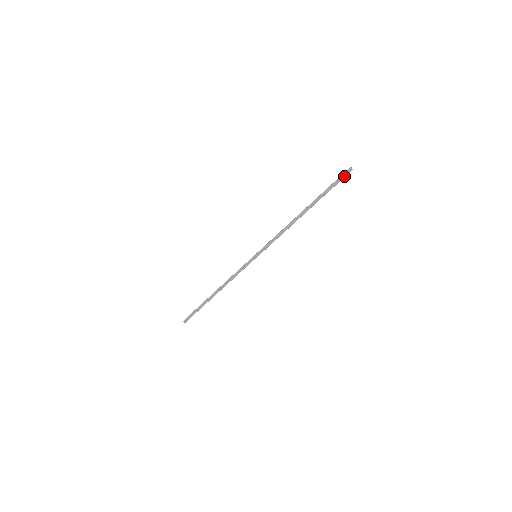
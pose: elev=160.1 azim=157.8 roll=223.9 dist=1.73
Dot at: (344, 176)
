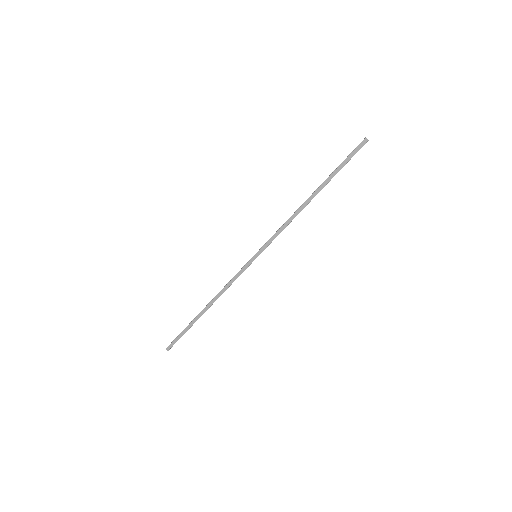
Dot at: (359, 149)
